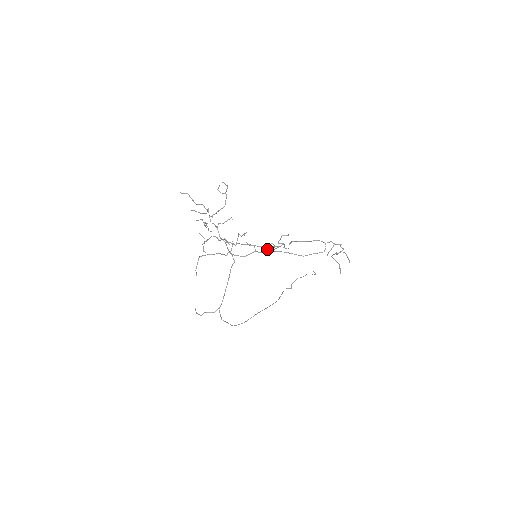
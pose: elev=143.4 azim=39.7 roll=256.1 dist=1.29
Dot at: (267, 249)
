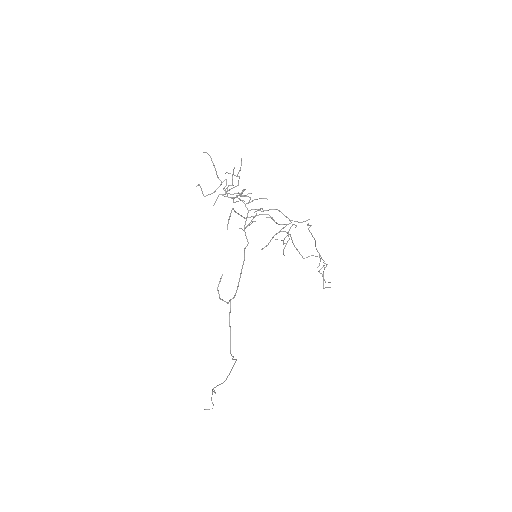
Dot at: occluded
